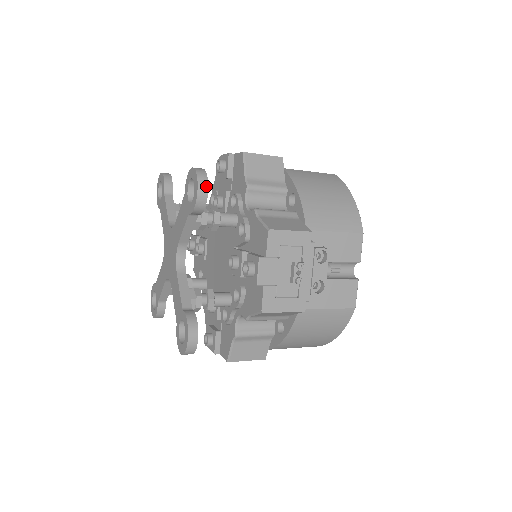
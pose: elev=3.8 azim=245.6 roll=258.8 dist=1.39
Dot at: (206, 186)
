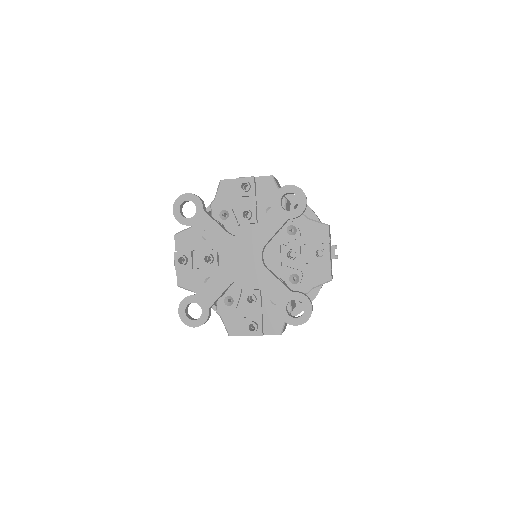
Dot at: (306, 197)
